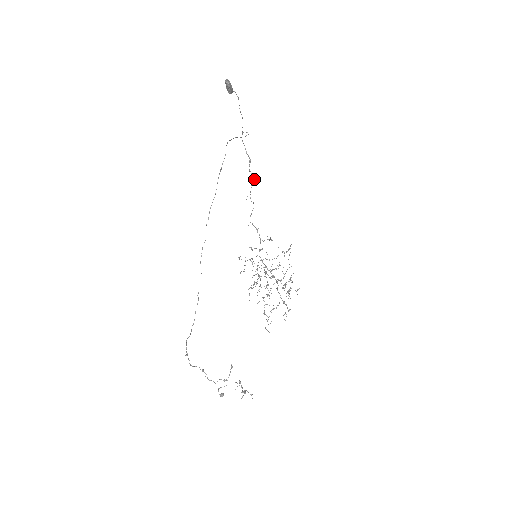
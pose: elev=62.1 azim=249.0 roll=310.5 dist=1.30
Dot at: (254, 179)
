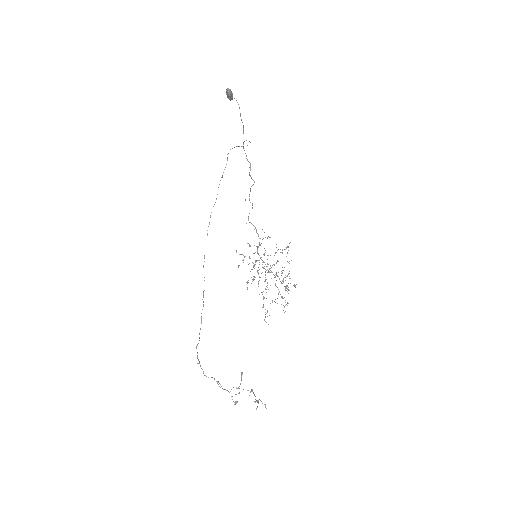
Dot at: occluded
